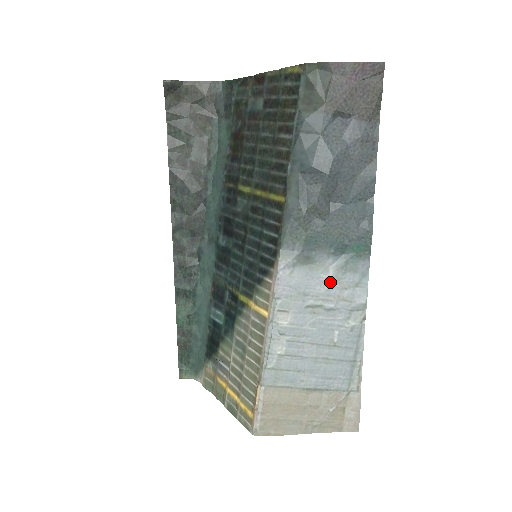
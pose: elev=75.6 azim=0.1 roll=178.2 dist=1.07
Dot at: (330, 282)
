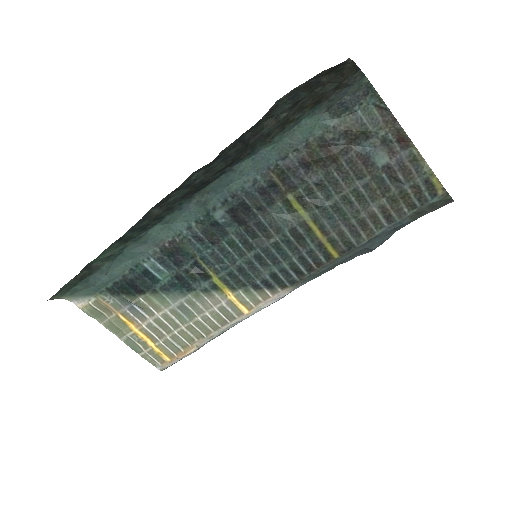
Dot at: occluded
